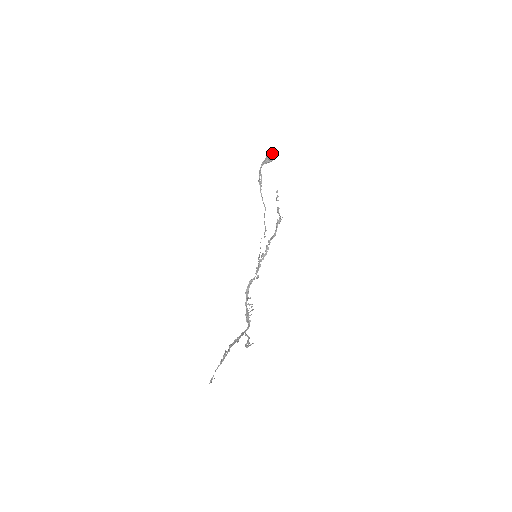
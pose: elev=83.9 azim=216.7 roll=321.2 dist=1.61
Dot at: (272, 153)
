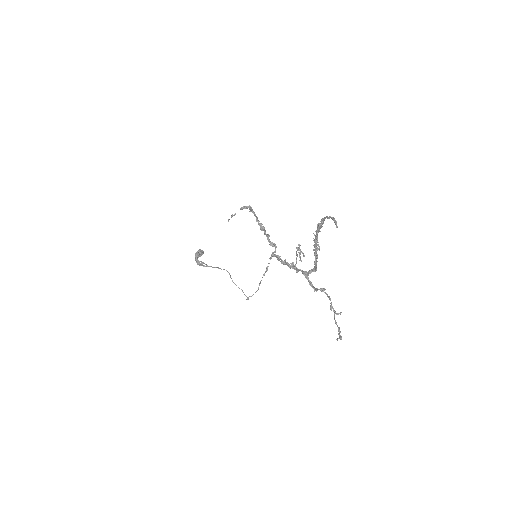
Dot at: occluded
